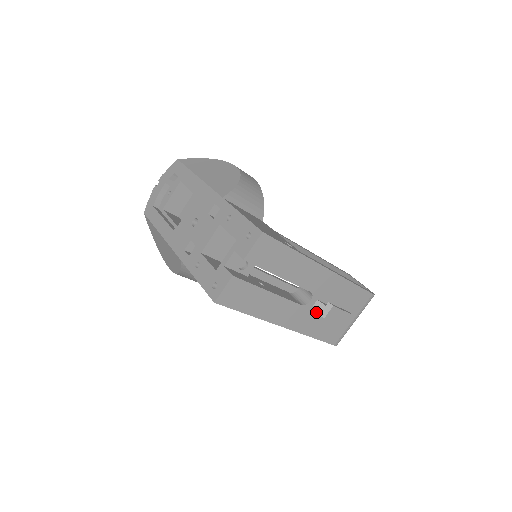
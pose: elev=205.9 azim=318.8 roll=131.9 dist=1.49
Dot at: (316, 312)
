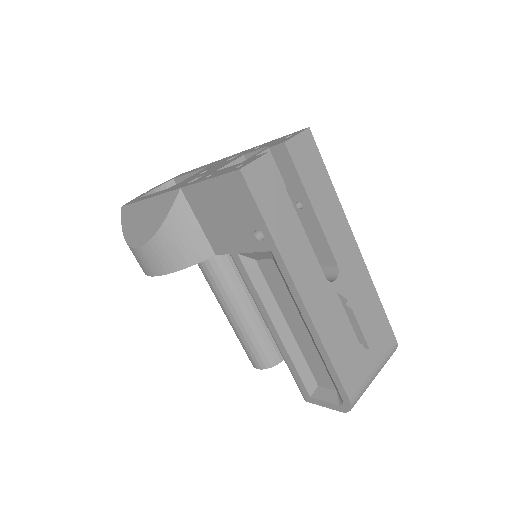
Dot at: (338, 308)
